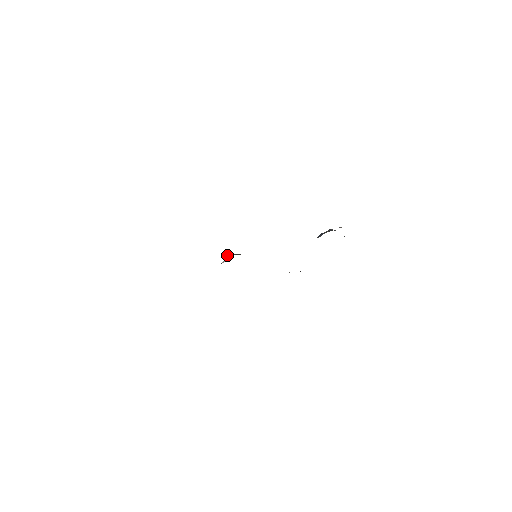
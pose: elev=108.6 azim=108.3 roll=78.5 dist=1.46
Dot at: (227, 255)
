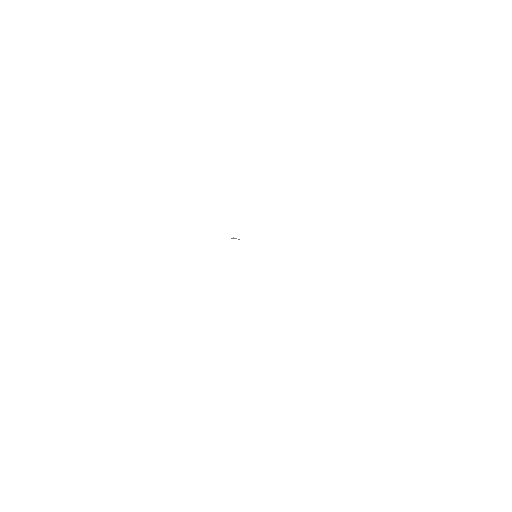
Dot at: occluded
